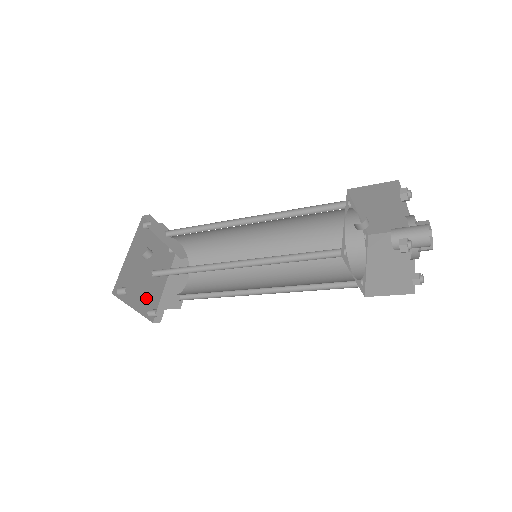
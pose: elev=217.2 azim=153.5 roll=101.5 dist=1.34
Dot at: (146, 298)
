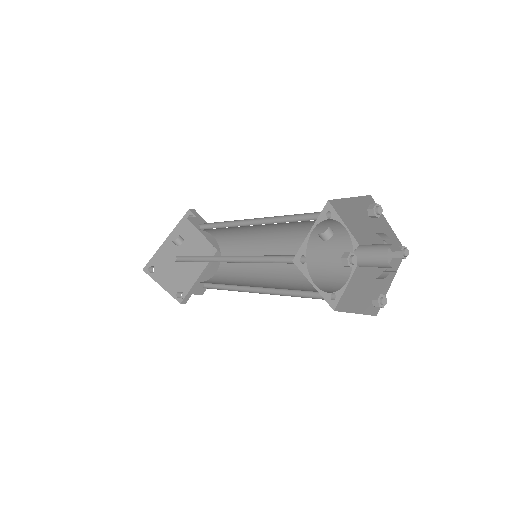
Dot at: (178, 281)
